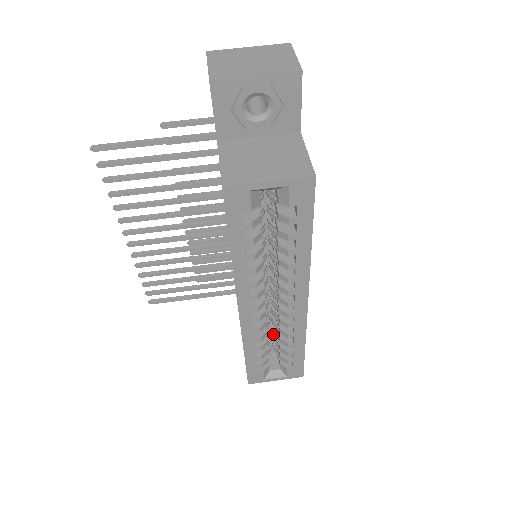
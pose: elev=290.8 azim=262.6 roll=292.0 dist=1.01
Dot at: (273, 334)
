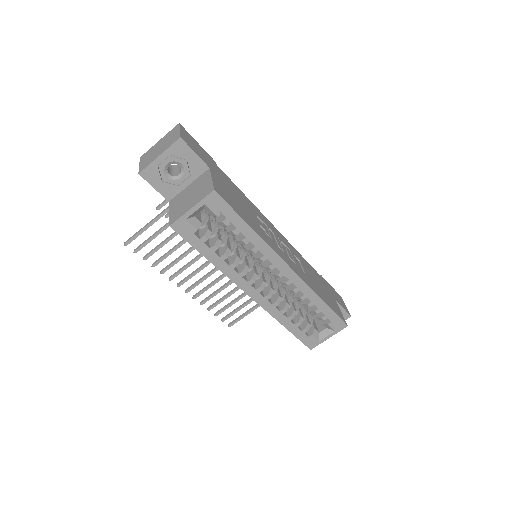
Dot at: occluded
